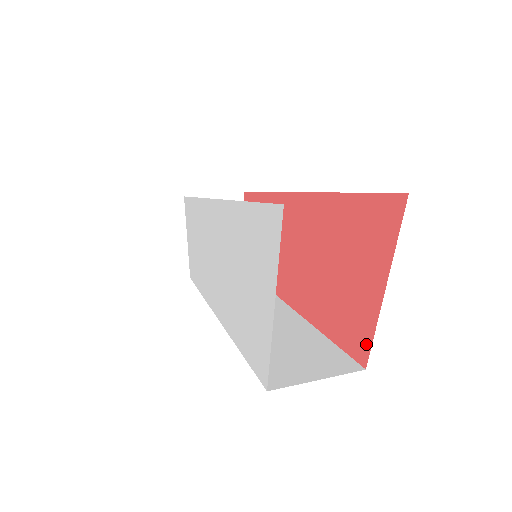
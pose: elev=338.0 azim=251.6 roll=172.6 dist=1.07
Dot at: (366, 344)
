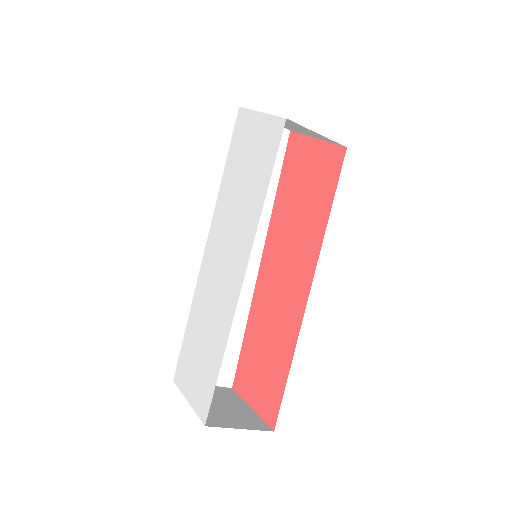
Dot at: (335, 150)
